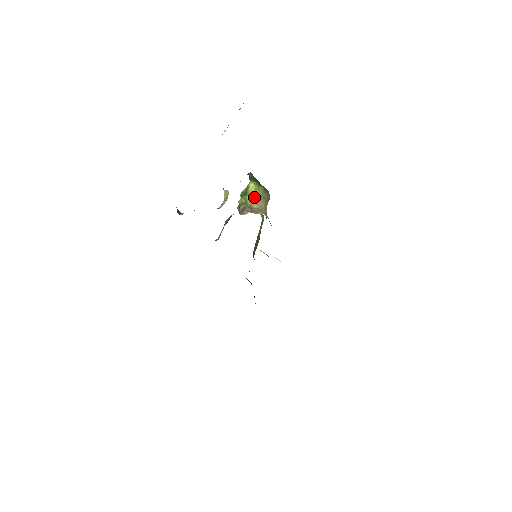
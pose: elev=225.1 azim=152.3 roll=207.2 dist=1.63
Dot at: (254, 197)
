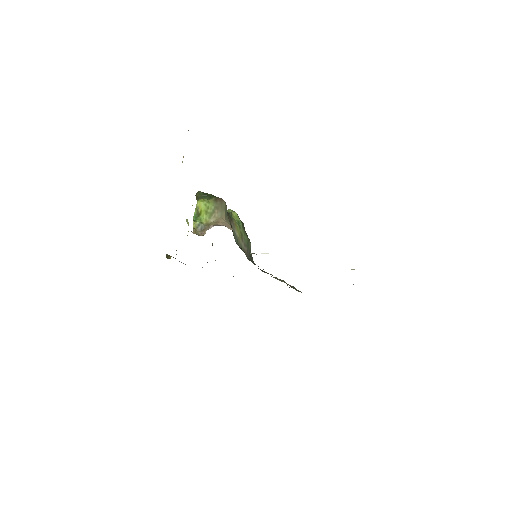
Dot at: (207, 213)
